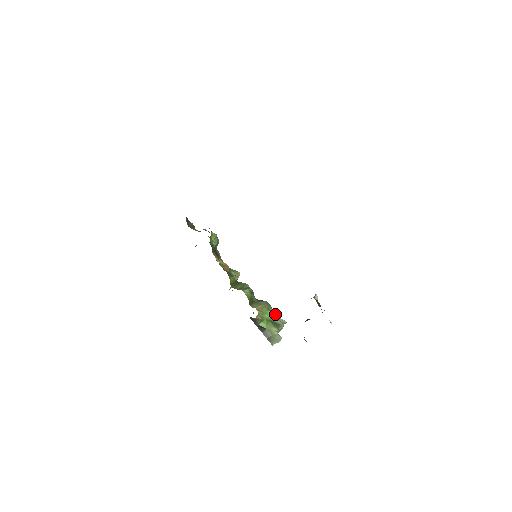
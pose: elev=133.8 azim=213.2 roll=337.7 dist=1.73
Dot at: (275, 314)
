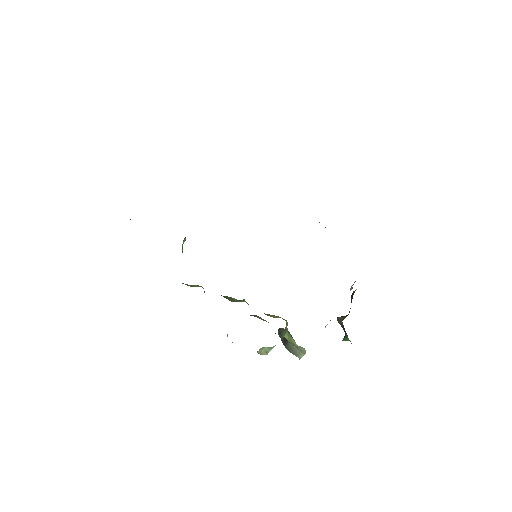
Dot at: occluded
